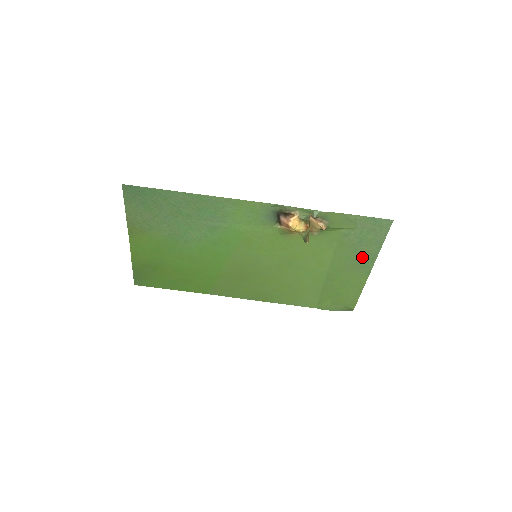
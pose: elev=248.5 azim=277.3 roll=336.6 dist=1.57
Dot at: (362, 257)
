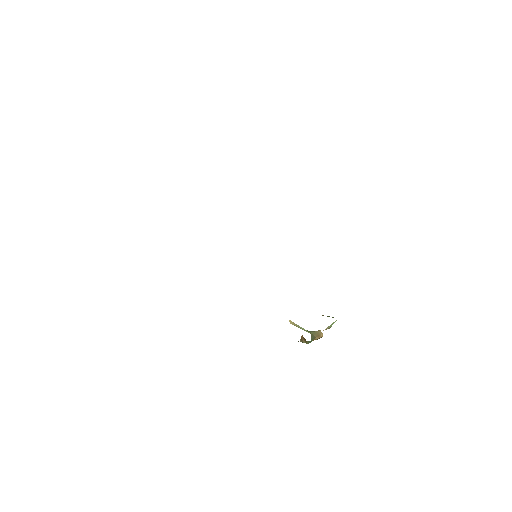
Dot at: occluded
